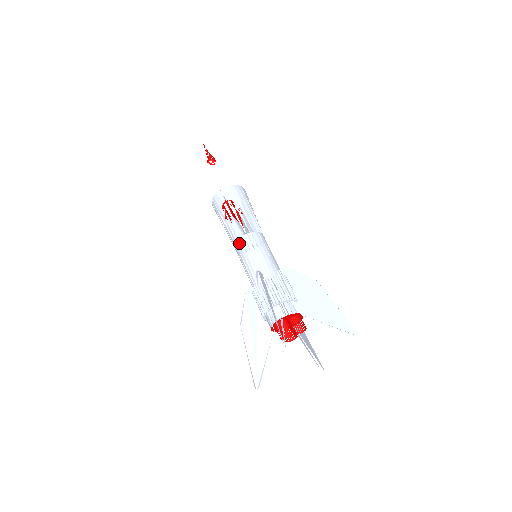
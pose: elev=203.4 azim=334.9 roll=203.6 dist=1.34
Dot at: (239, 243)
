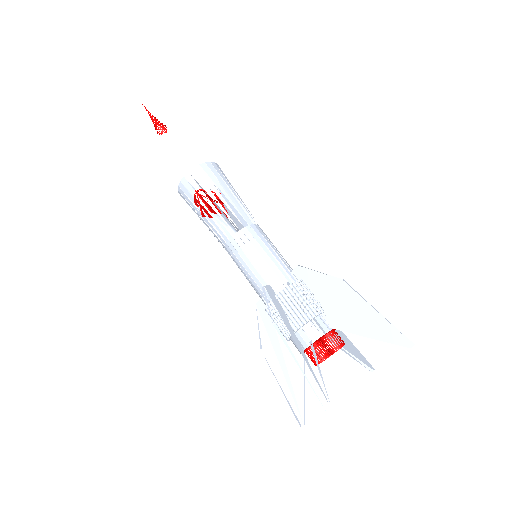
Dot at: (230, 247)
